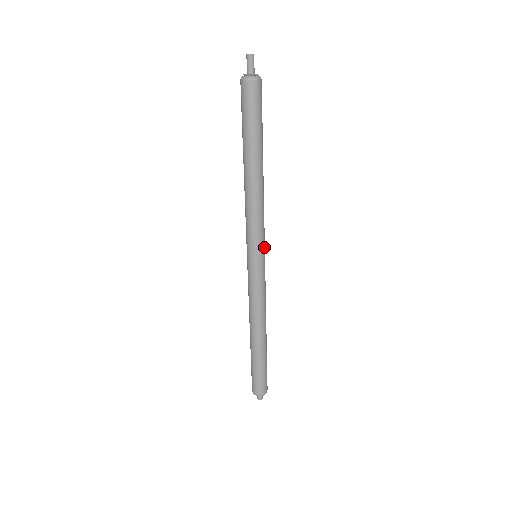
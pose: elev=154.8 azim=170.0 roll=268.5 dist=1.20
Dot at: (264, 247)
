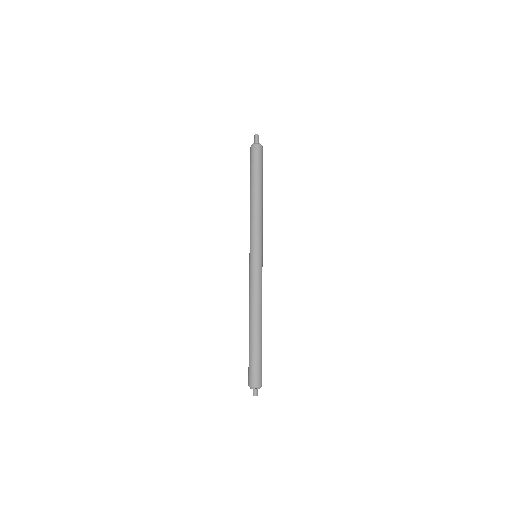
Dot at: (262, 248)
